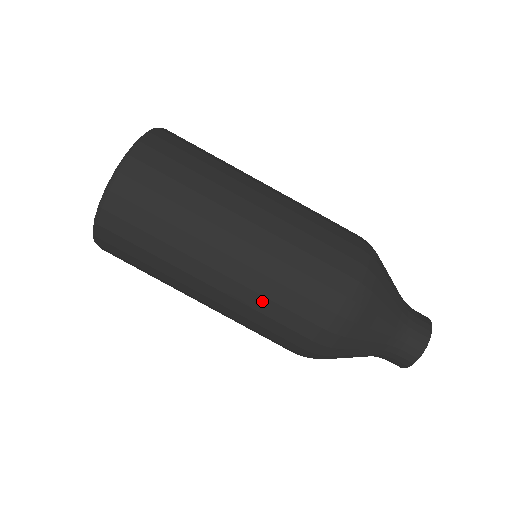
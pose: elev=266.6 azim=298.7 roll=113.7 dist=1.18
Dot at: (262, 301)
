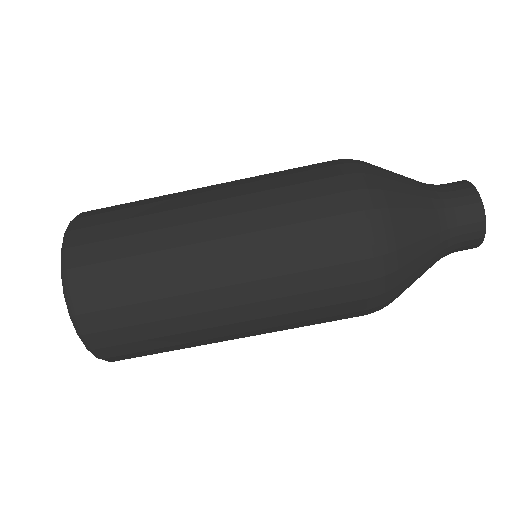
Dot at: occluded
